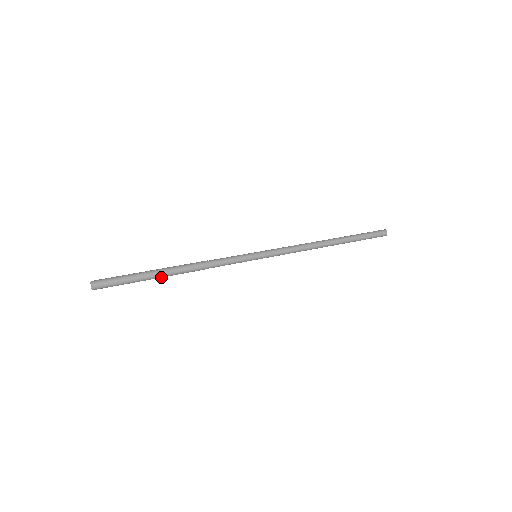
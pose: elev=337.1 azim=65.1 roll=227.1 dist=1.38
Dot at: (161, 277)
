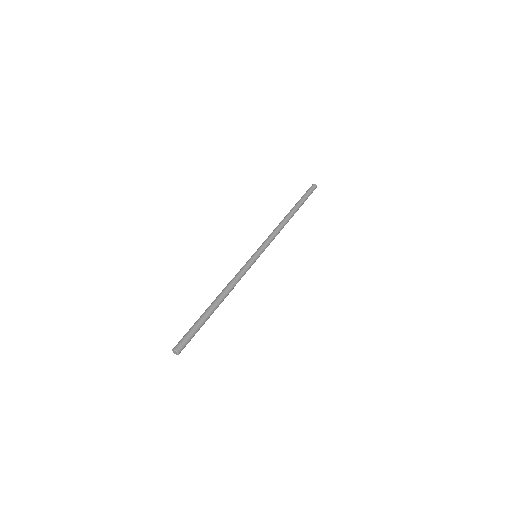
Dot at: occluded
